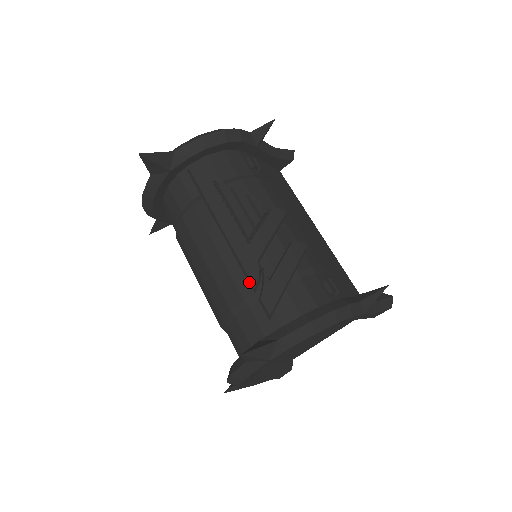
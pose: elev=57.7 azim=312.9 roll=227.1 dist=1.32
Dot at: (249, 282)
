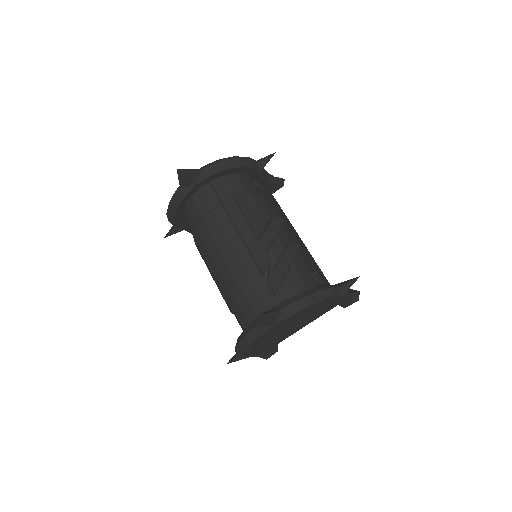
Dot at: (259, 269)
